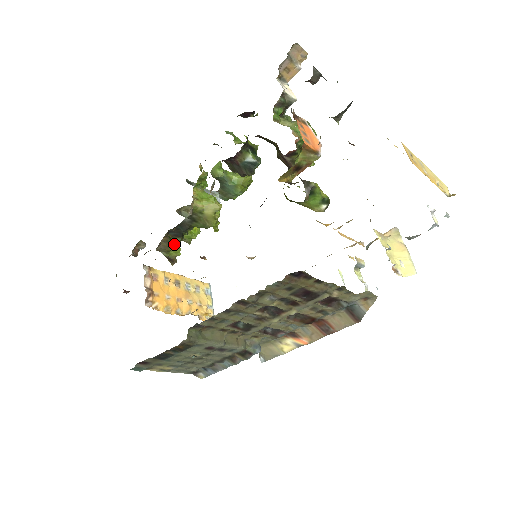
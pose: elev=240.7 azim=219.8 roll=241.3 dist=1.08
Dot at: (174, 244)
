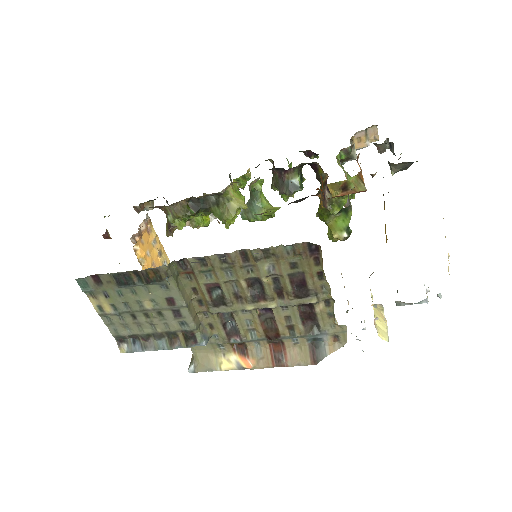
Dot at: (186, 213)
